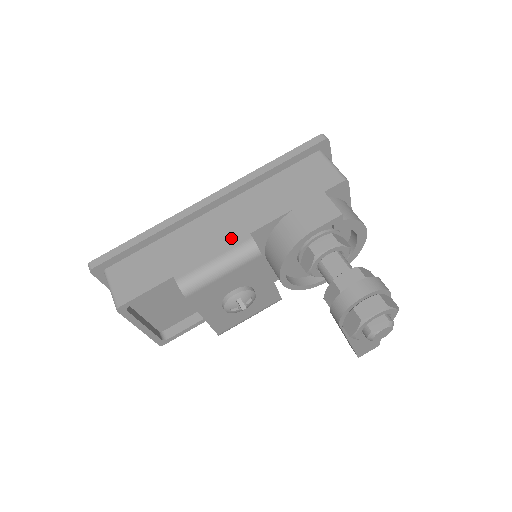
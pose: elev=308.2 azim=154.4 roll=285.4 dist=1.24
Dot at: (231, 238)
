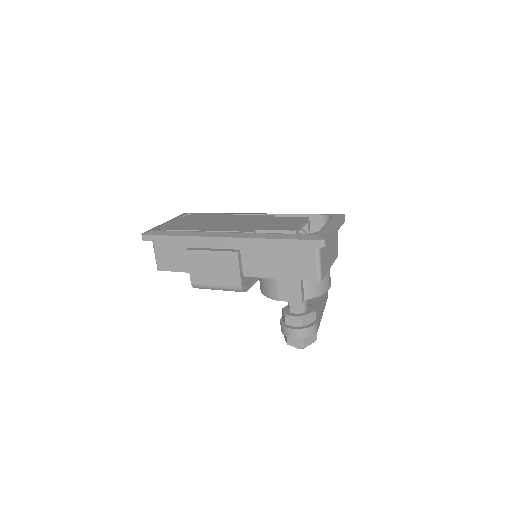
Dot at: (229, 279)
